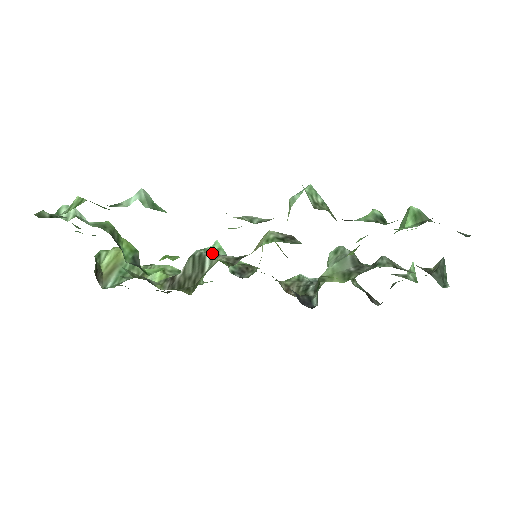
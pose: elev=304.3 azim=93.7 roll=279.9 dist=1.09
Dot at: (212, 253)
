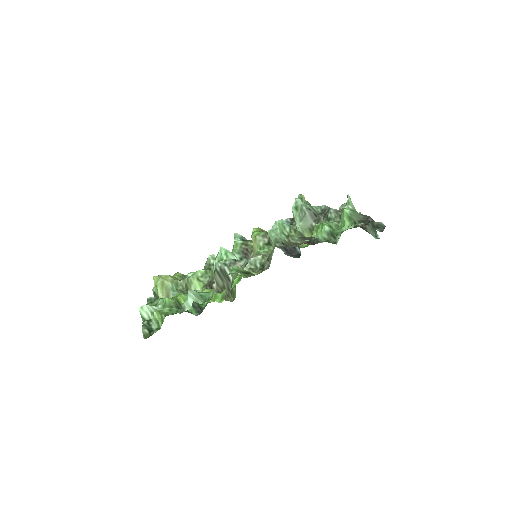
Dot at: (227, 265)
